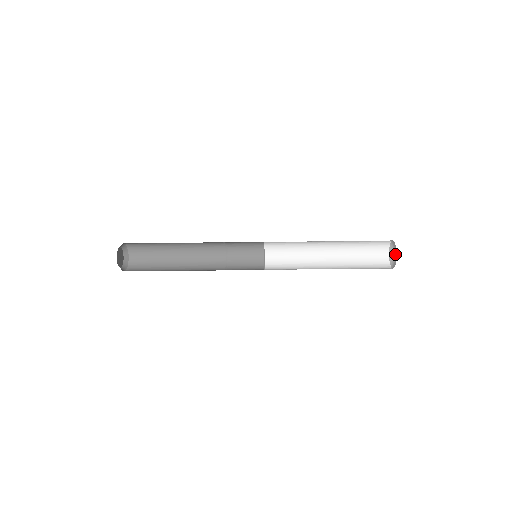
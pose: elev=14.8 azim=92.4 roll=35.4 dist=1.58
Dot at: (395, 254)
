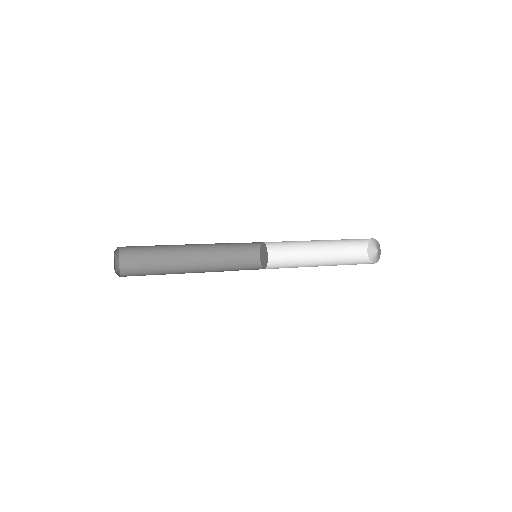
Dot at: (376, 248)
